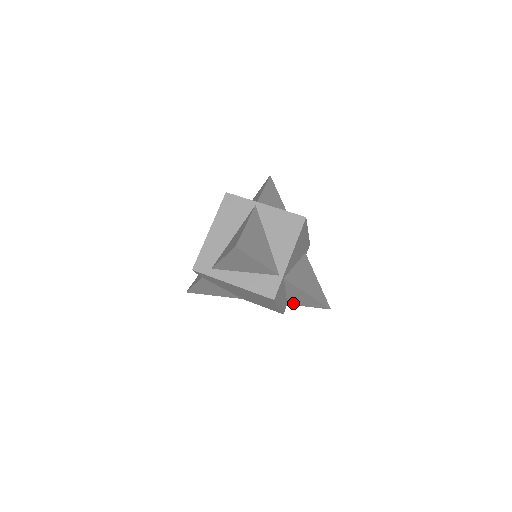
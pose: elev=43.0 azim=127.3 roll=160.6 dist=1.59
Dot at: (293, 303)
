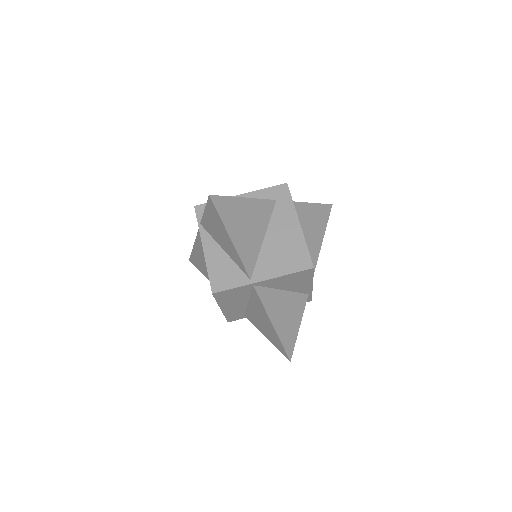
Dot at: occluded
